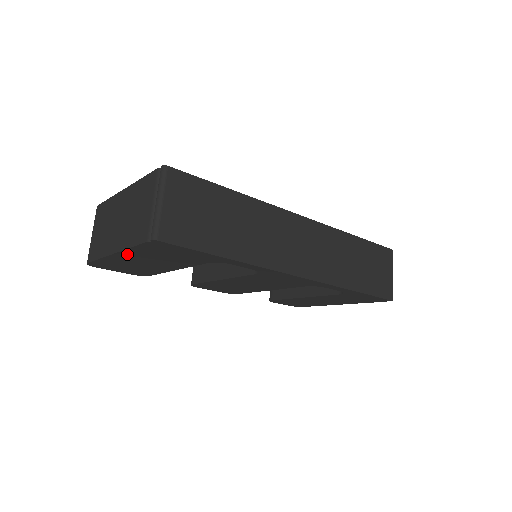
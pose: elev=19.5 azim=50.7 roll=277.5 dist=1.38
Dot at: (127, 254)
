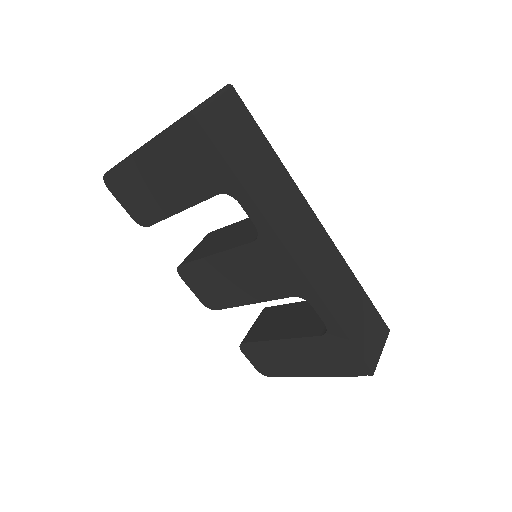
Dot at: (152, 152)
